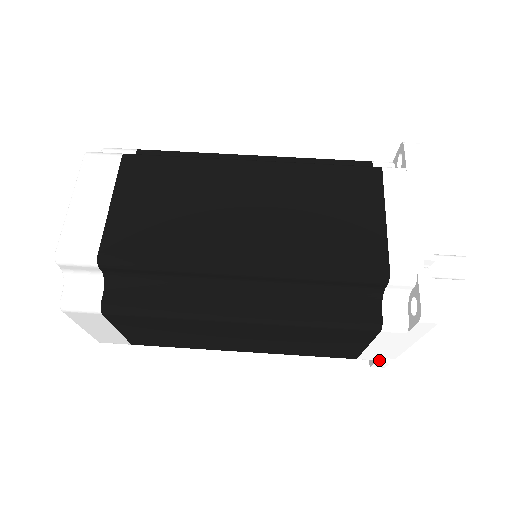
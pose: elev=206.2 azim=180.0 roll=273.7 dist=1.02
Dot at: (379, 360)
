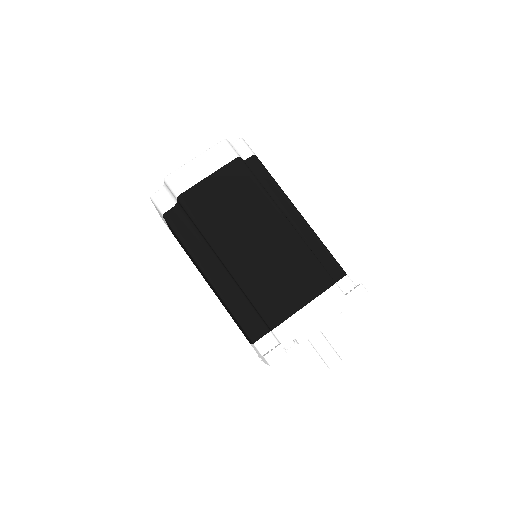
Dot at: occluded
